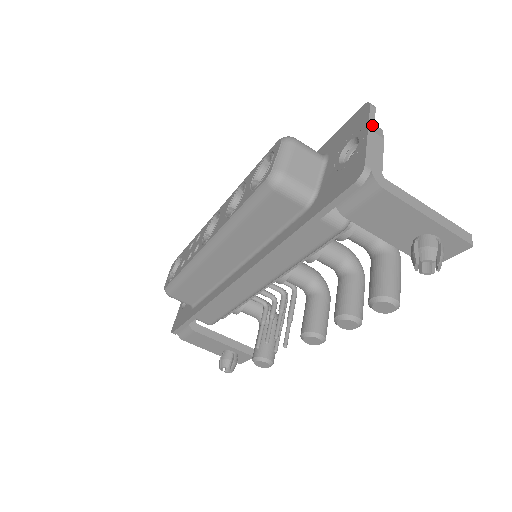
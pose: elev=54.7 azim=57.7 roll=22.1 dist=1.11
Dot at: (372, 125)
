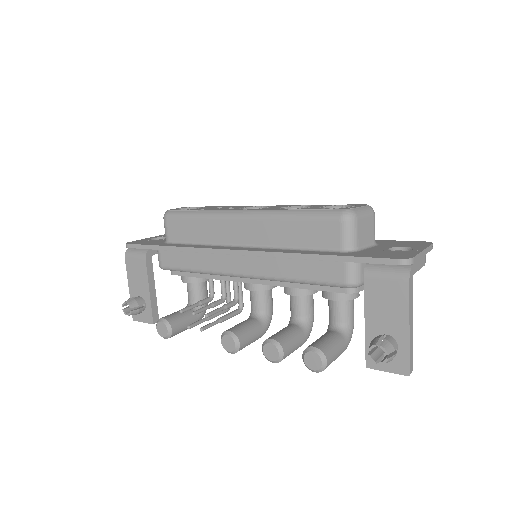
Dot at: (427, 251)
